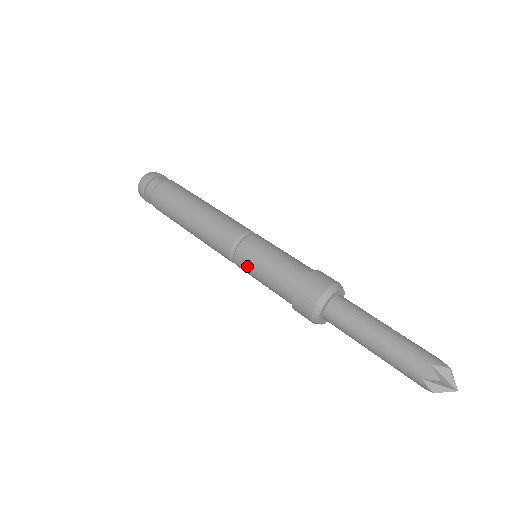
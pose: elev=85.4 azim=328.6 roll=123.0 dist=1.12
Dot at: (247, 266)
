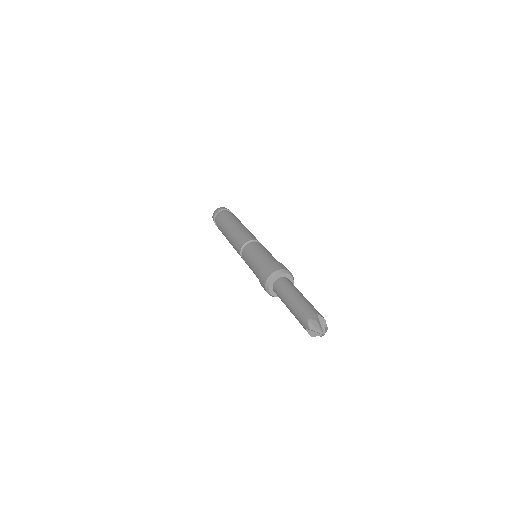
Dot at: (248, 253)
